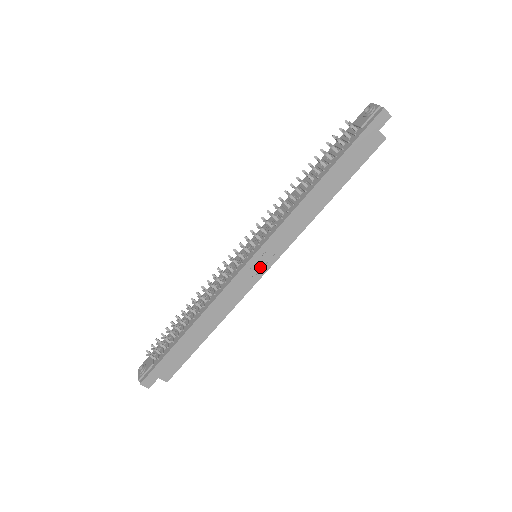
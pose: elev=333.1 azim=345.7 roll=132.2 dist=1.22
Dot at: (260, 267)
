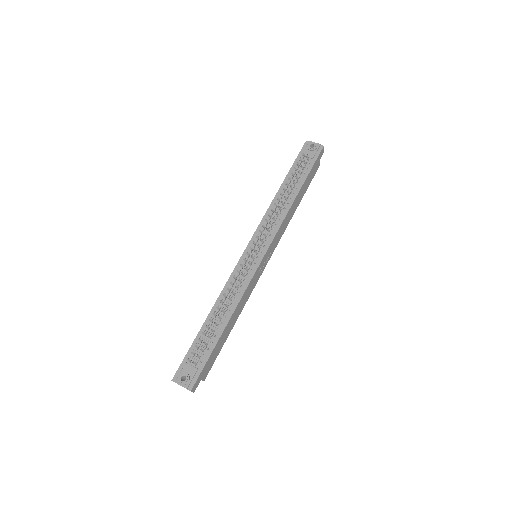
Dot at: (264, 264)
